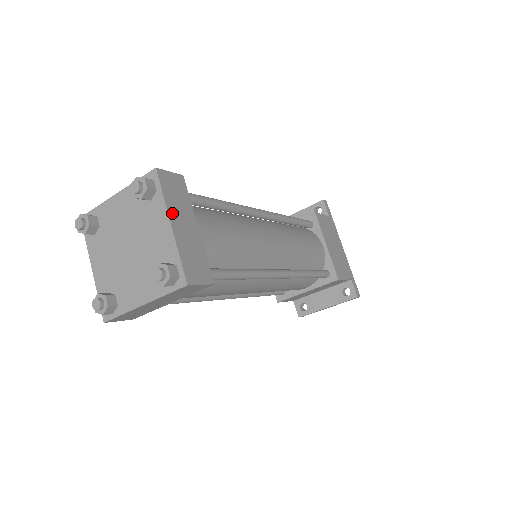
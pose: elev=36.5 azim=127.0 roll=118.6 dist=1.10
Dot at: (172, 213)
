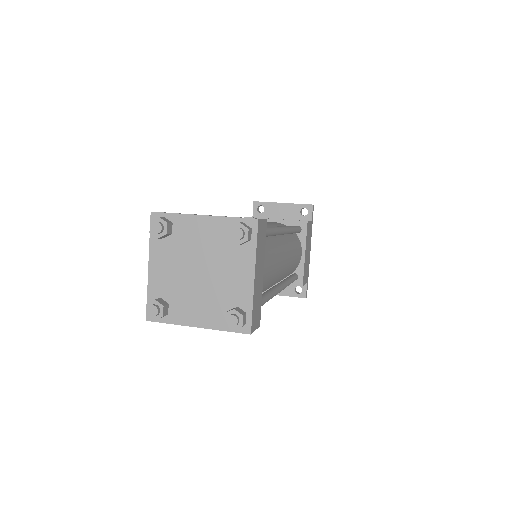
Dot at: (257, 264)
